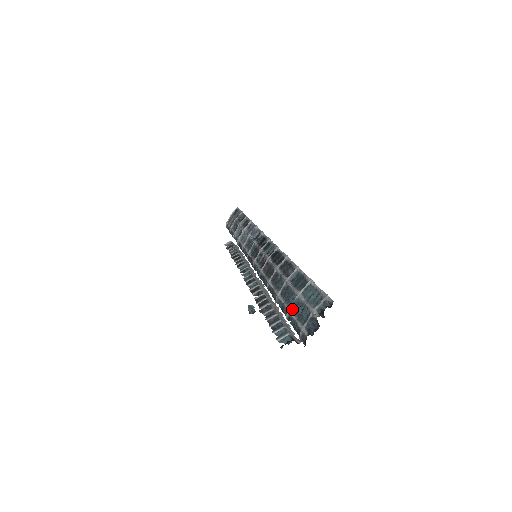
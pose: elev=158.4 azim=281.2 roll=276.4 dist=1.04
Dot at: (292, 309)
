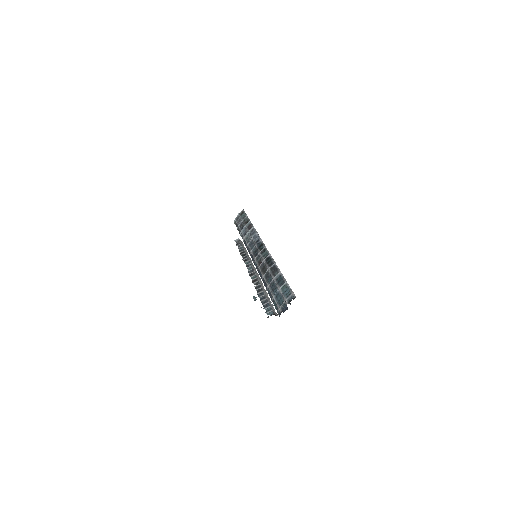
Dot at: (275, 296)
